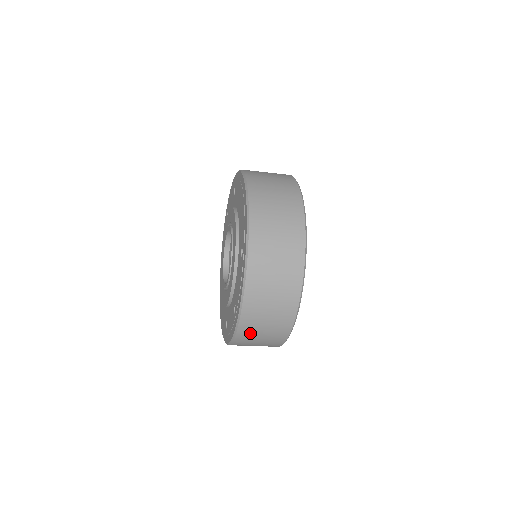
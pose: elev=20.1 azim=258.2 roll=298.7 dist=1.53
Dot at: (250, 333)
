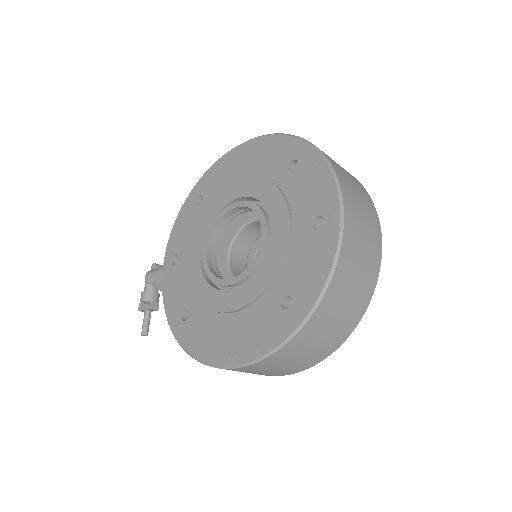
Dot at: (353, 245)
